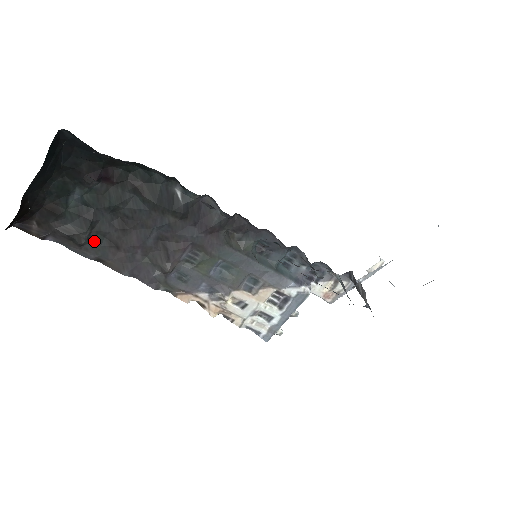
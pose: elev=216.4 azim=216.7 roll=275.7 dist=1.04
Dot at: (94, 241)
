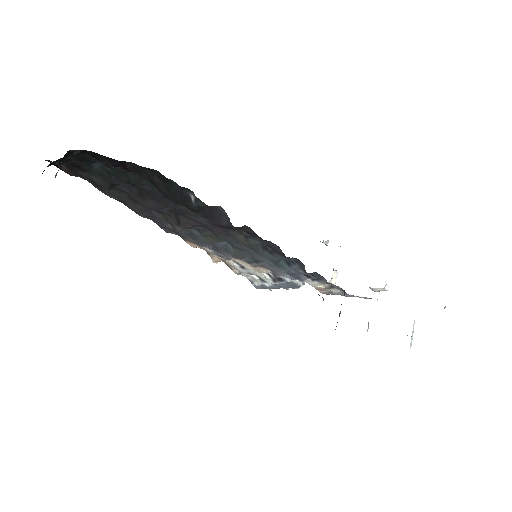
Dot at: (116, 192)
